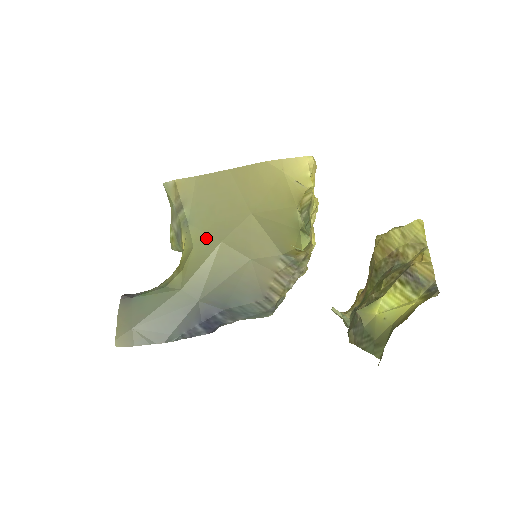
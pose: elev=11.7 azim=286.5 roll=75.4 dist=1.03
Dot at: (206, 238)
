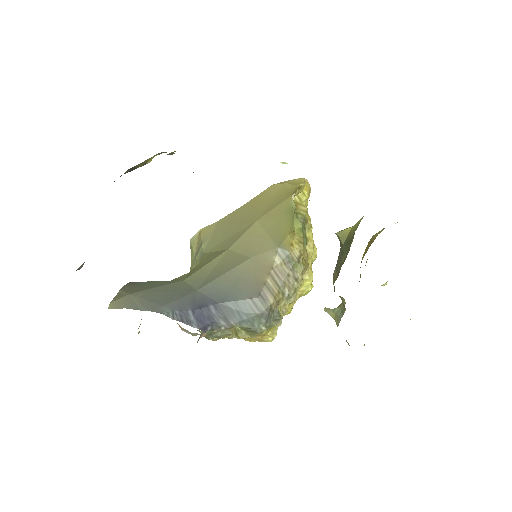
Dot at: (216, 252)
